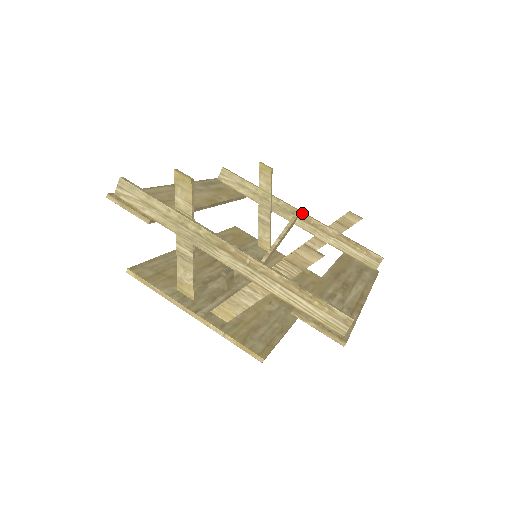
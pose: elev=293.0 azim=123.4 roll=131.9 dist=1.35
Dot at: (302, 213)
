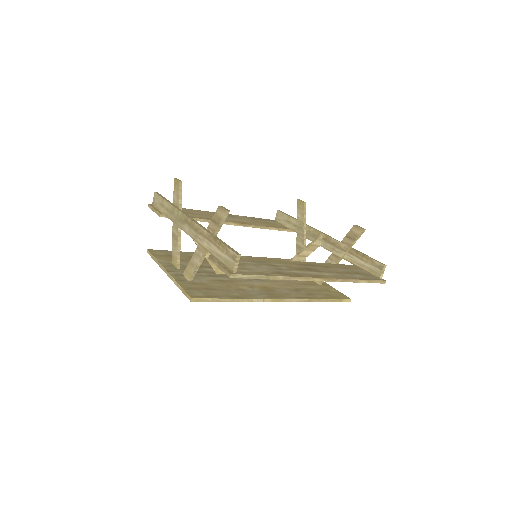
Dot at: (325, 235)
